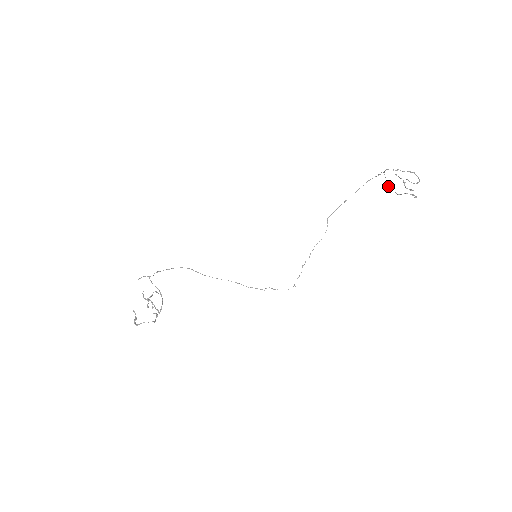
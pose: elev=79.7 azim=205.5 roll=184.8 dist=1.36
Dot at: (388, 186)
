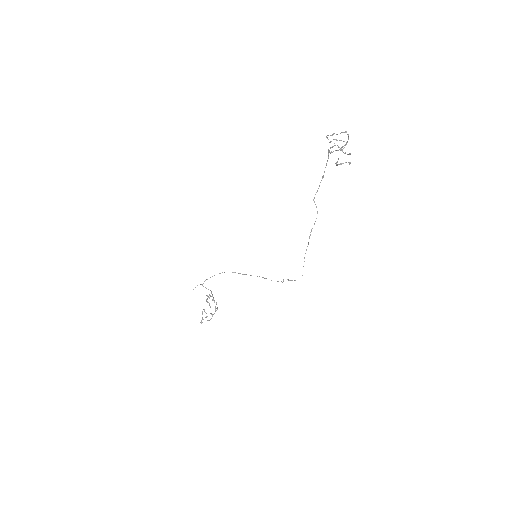
Dot at: occluded
